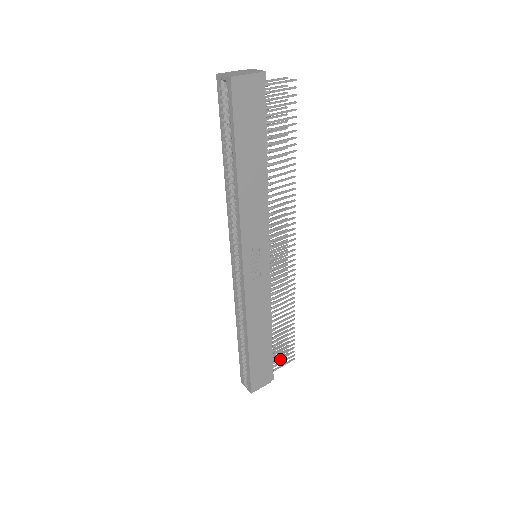
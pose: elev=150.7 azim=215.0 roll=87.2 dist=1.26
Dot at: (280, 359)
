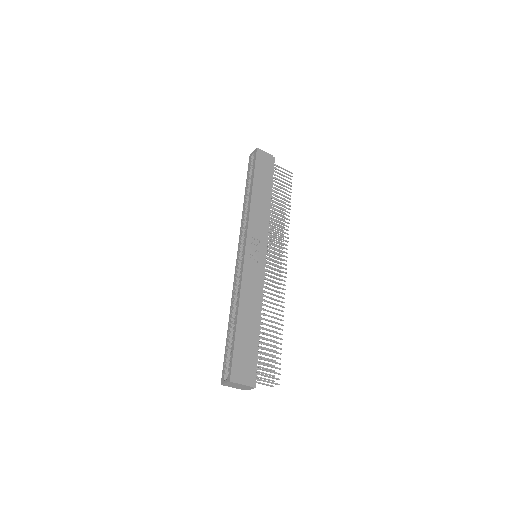
Dot at: (264, 370)
